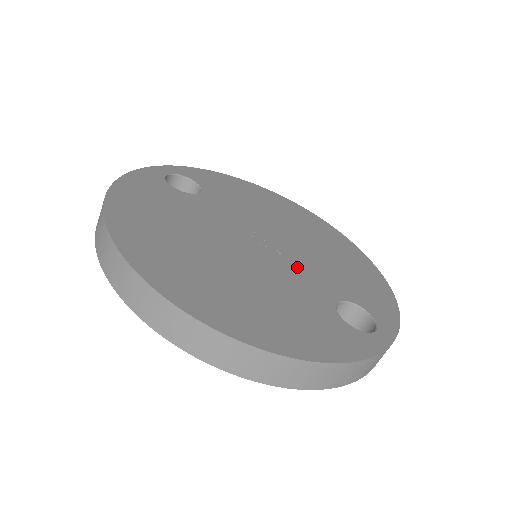
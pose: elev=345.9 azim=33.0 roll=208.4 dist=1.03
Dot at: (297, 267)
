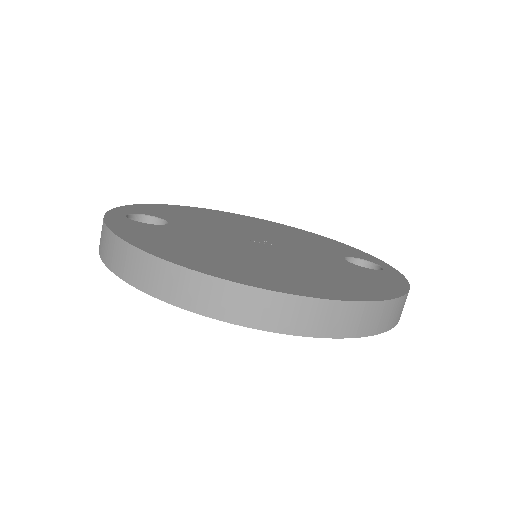
Dot at: (297, 248)
